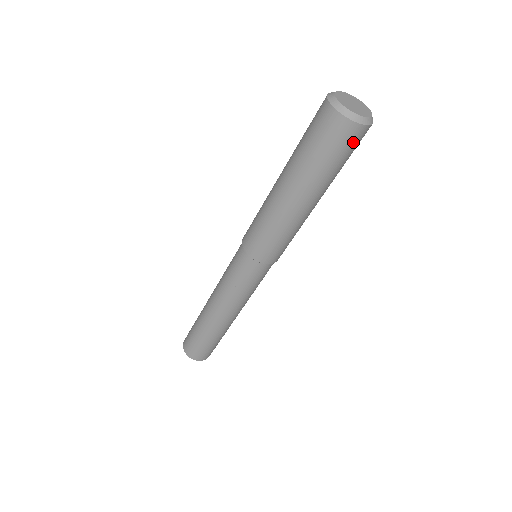
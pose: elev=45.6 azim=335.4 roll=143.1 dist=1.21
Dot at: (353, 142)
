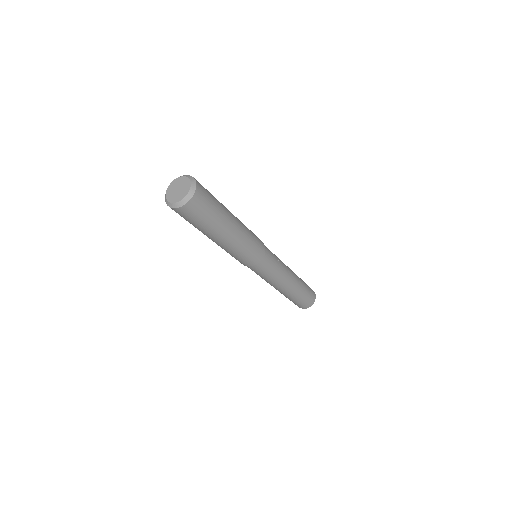
Dot at: (201, 204)
